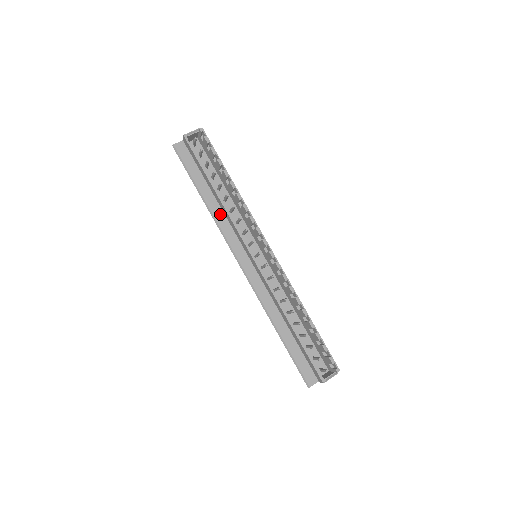
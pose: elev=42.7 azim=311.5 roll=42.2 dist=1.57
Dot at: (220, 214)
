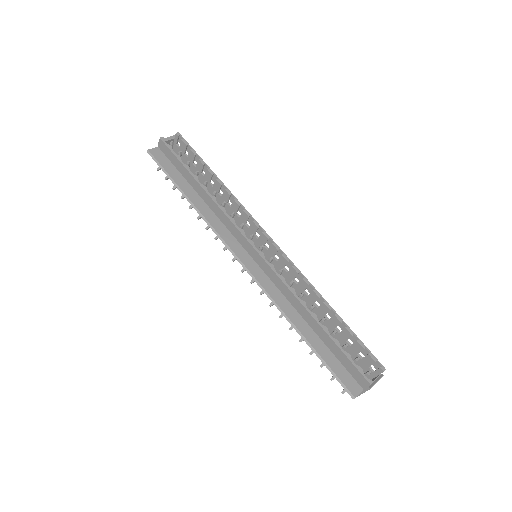
Dot at: (209, 213)
